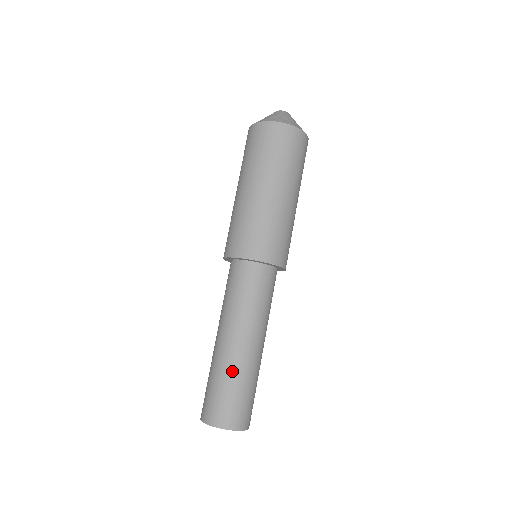
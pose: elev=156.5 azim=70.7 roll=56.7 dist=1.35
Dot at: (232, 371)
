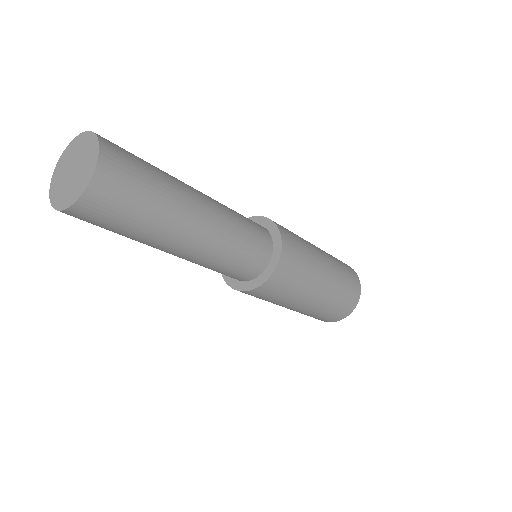
Dot at: occluded
